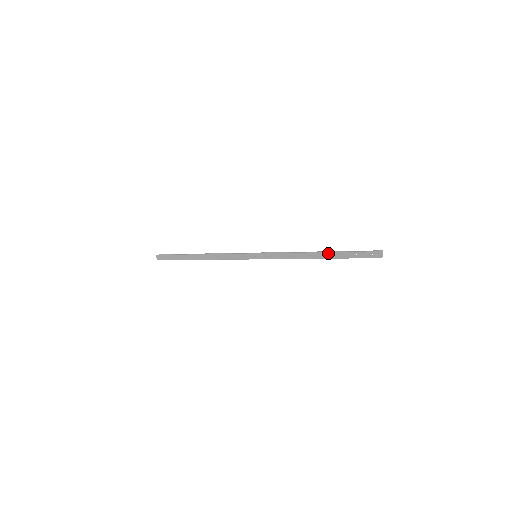
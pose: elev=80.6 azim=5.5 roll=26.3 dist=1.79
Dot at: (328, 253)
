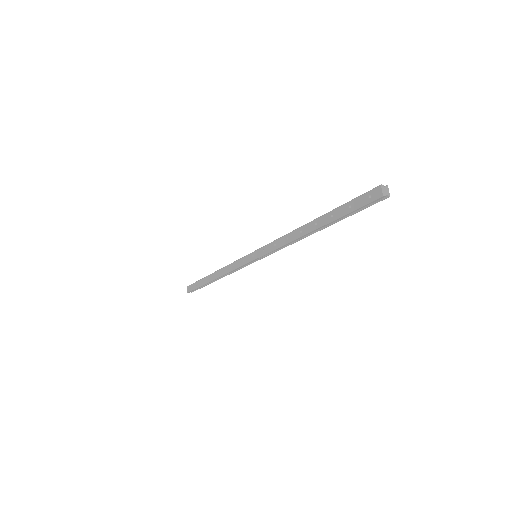
Dot at: (319, 218)
